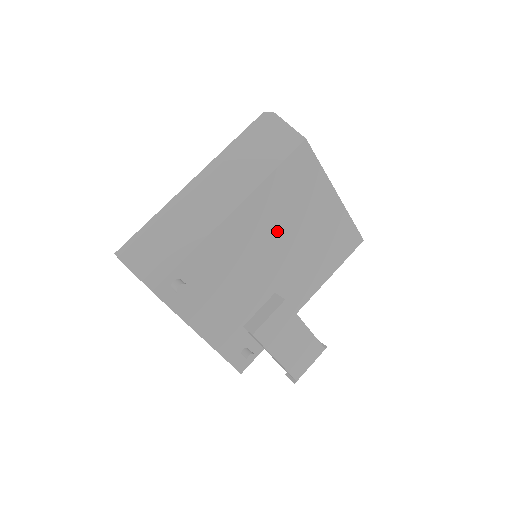
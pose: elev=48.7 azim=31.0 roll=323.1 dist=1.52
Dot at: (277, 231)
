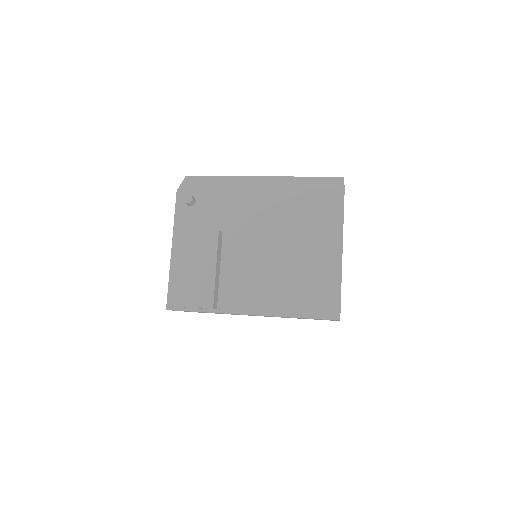
Dot at: (276, 234)
